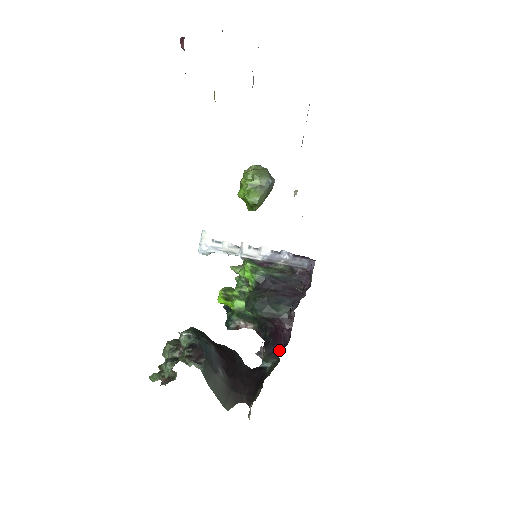
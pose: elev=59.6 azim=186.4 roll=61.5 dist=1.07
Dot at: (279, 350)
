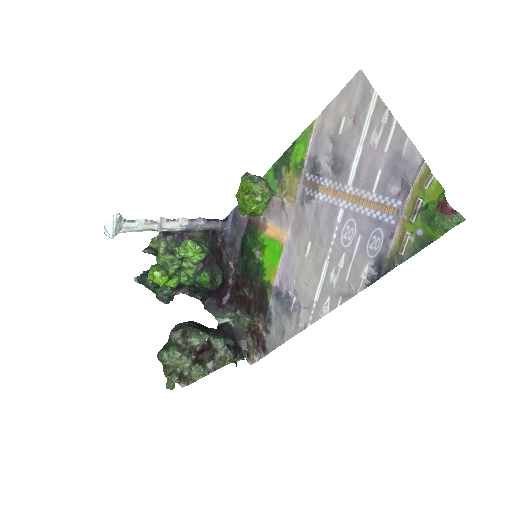
Dot at: (222, 304)
